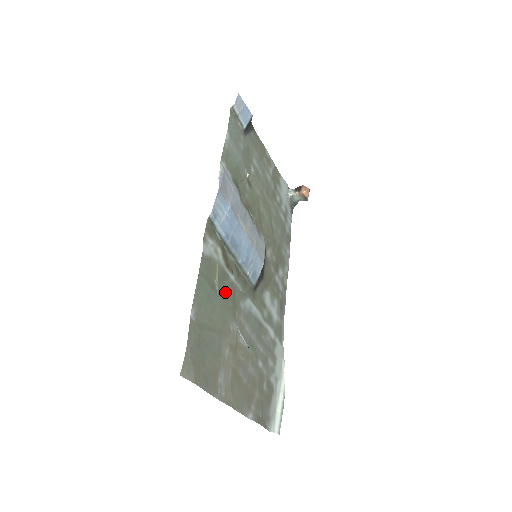
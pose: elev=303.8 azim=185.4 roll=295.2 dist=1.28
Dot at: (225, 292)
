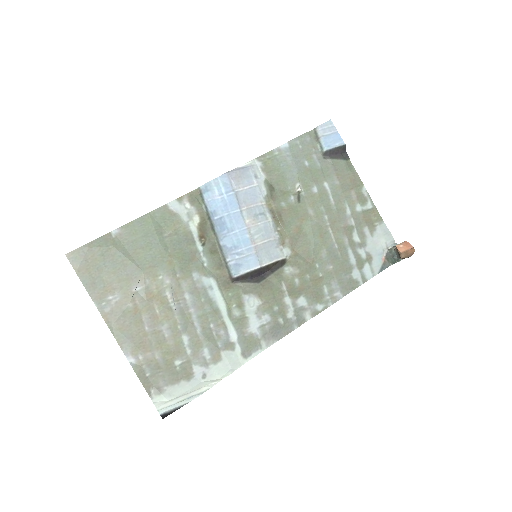
Dot at: (176, 249)
